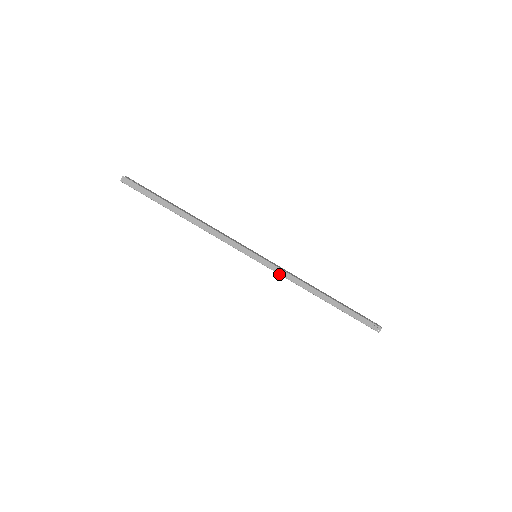
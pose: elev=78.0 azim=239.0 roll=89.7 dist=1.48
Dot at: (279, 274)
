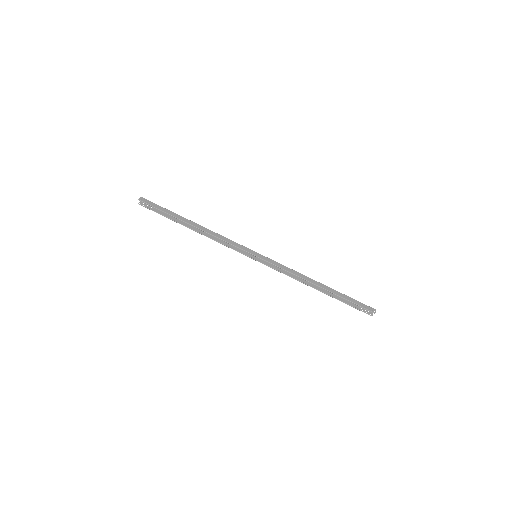
Dot at: (279, 267)
